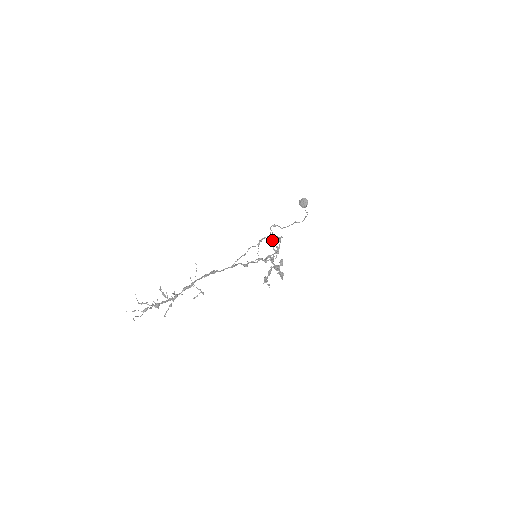
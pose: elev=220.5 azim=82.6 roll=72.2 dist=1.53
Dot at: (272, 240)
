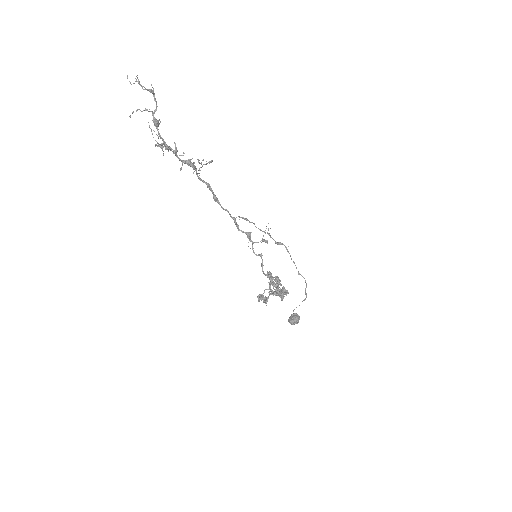
Dot at: (271, 274)
